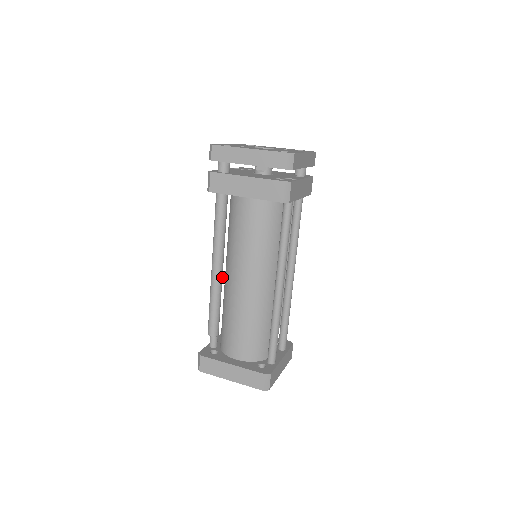
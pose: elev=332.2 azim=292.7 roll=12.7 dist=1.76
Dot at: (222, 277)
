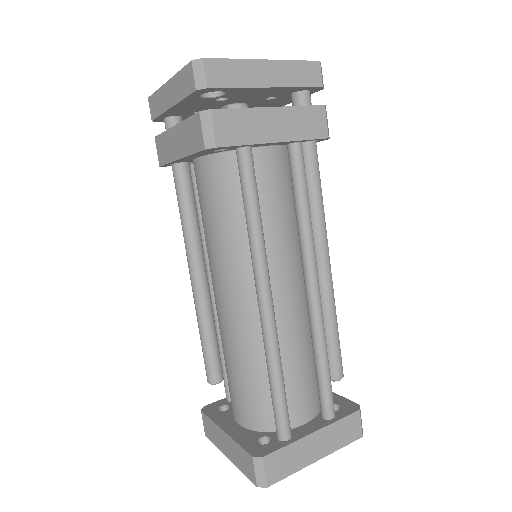
Dot at: (207, 291)
